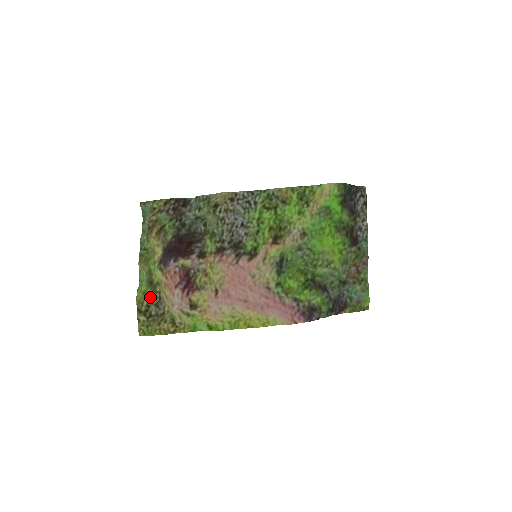
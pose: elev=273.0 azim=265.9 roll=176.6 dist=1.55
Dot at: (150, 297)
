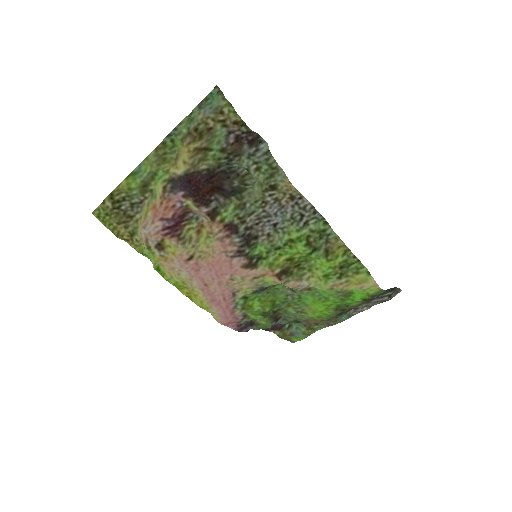
Dot at: (133, 195)
